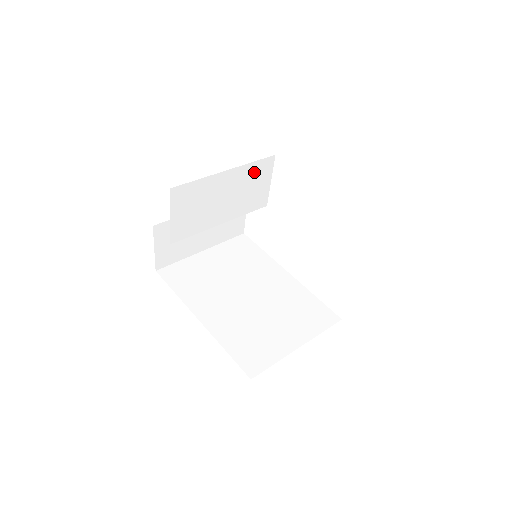
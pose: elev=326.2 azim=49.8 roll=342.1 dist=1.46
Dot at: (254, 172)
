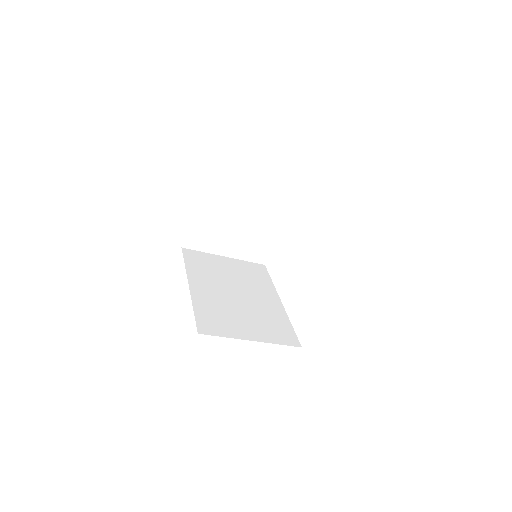
Dot at: (287, 202)
